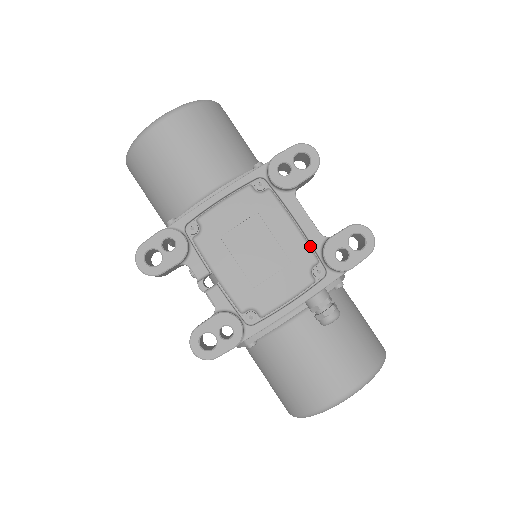
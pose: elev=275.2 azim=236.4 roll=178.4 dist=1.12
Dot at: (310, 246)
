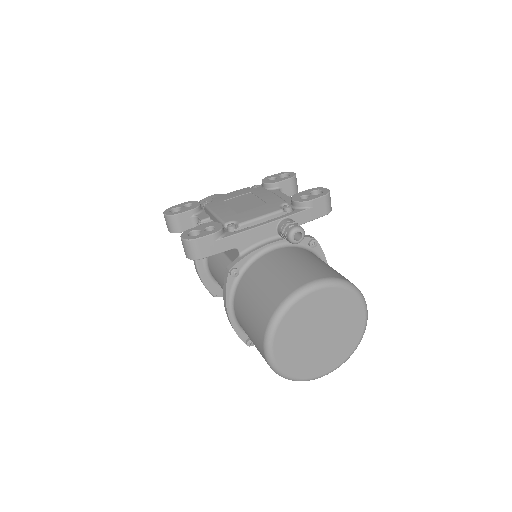
Dot at: (283, 200)
